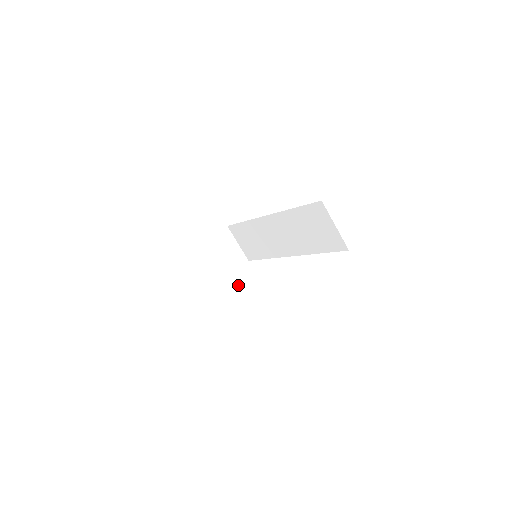
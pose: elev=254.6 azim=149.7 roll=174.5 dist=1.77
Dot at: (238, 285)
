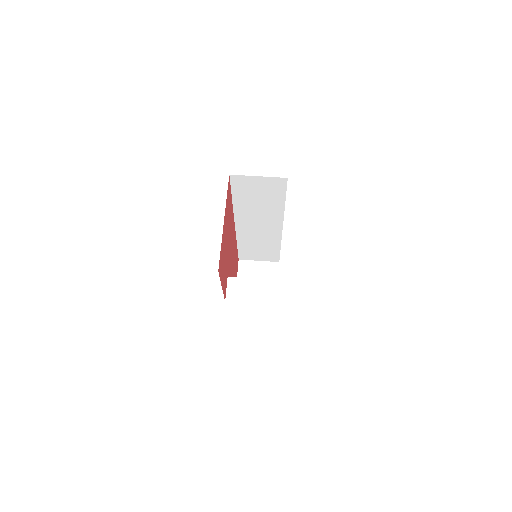
Dot at: (263, 288)
